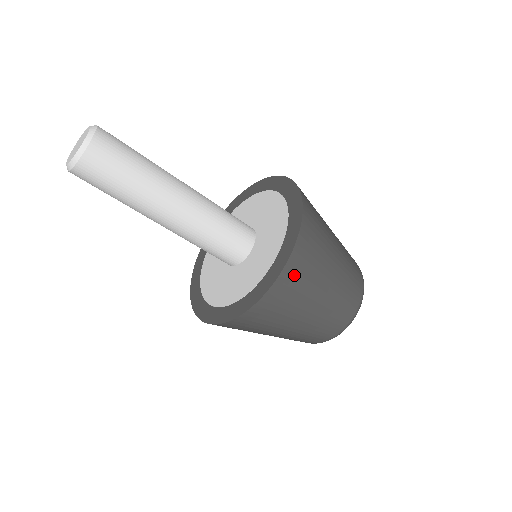
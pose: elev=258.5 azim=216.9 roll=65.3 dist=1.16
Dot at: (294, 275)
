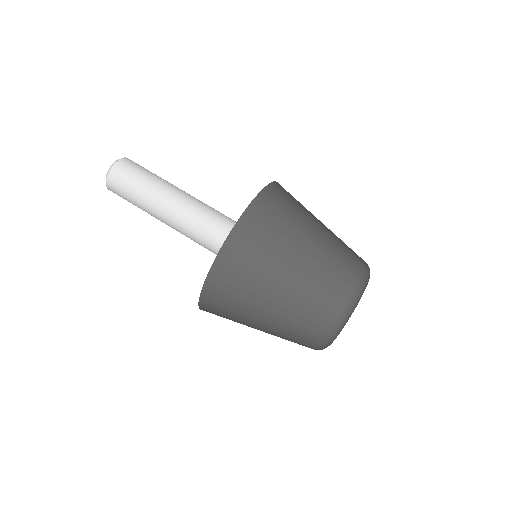
Dot at: (242, 246)
